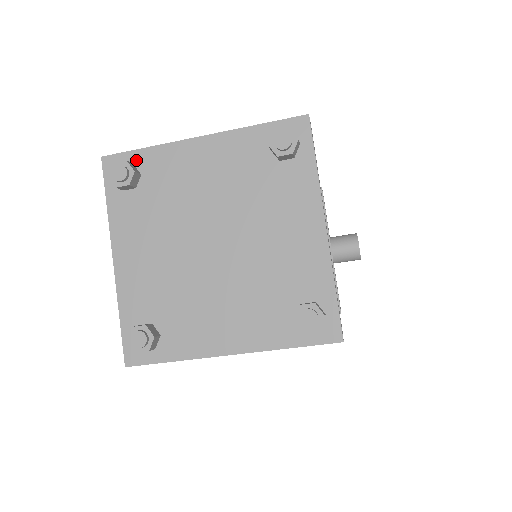
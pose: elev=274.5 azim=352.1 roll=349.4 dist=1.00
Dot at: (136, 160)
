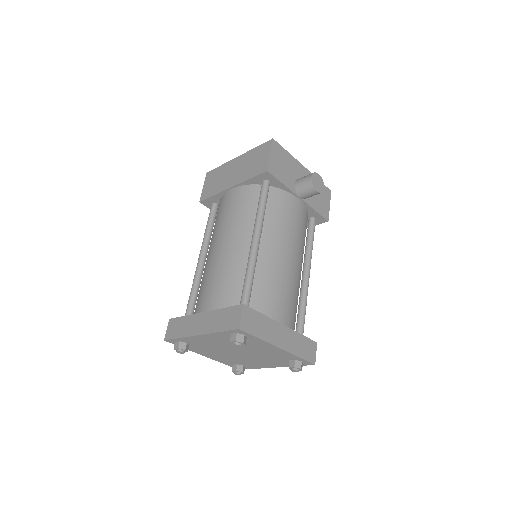
Dot at: (179, 341)
